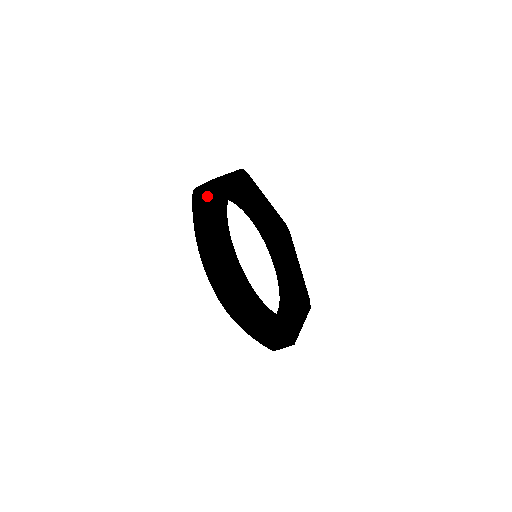
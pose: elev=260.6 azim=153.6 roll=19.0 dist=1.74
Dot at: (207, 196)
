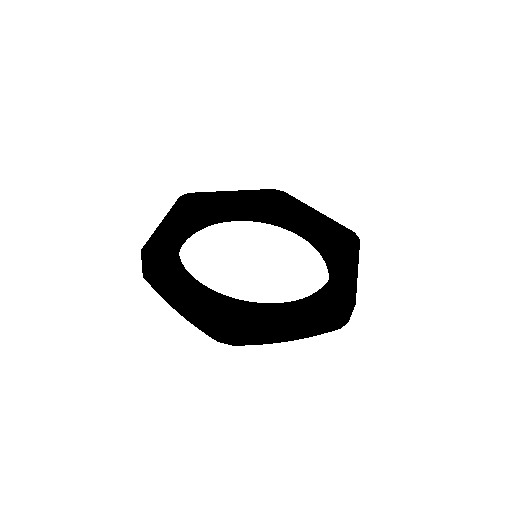
Dot at: (148, 268)
